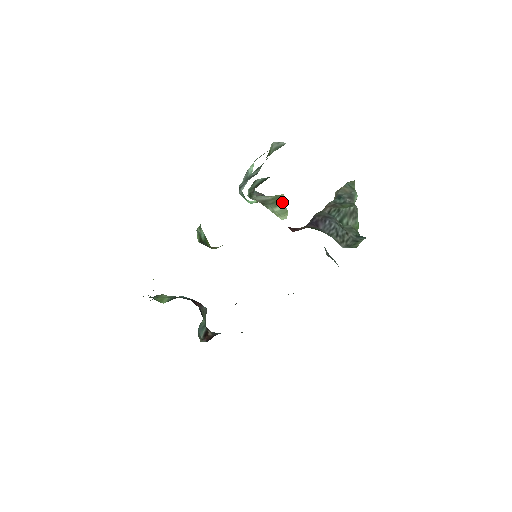
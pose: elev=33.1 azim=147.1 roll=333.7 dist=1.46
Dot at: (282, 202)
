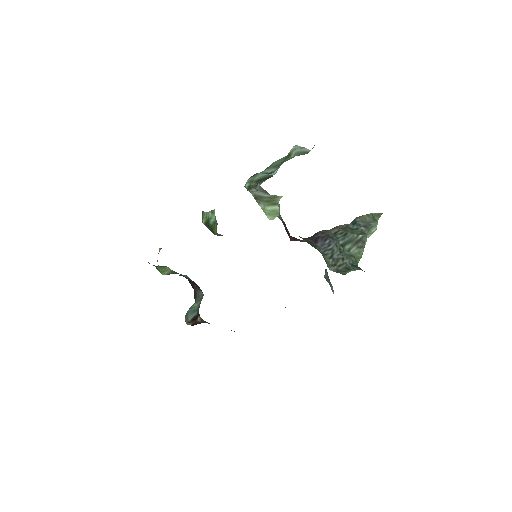
Dot at: (277, 203)
